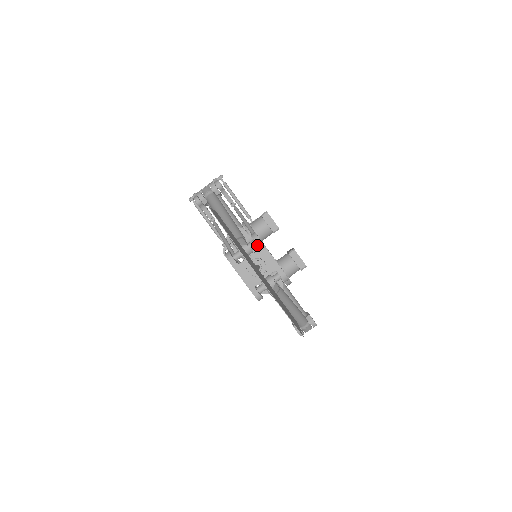
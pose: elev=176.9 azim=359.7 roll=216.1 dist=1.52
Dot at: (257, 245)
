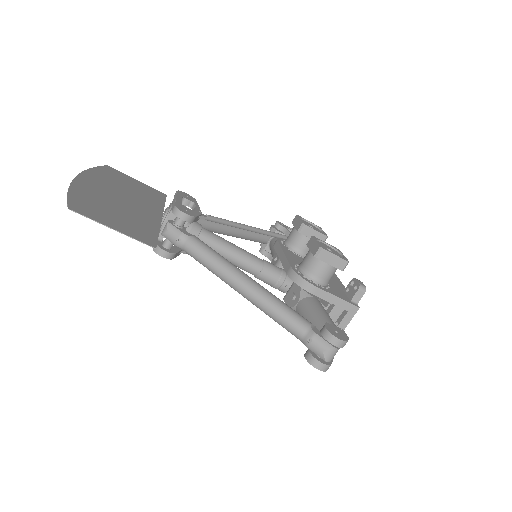
Dot at: (183, 203)
